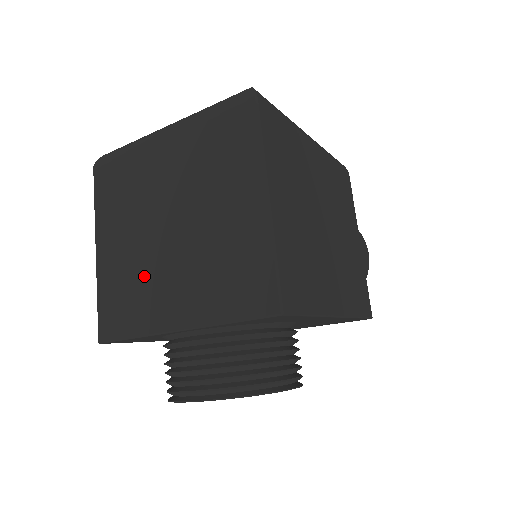
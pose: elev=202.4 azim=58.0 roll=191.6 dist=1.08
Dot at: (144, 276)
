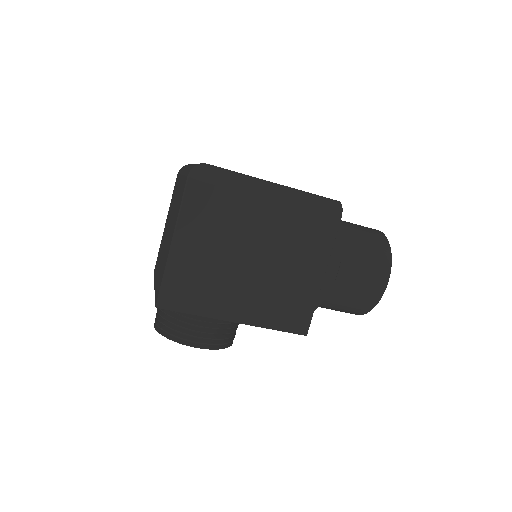
Dot at: (161, 251)
